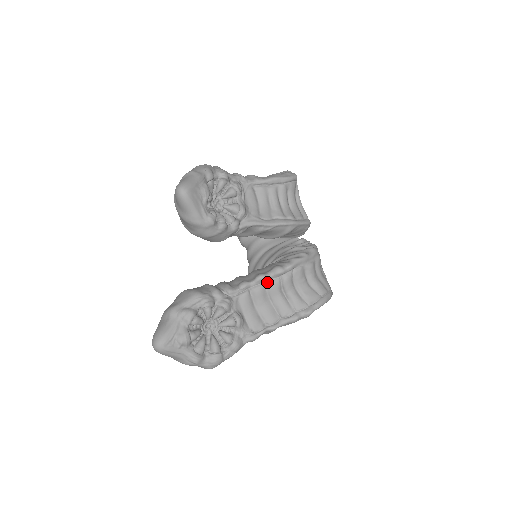
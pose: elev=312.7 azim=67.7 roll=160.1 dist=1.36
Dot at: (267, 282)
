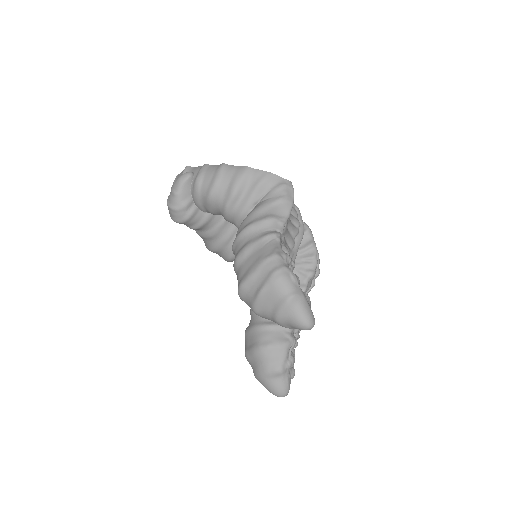
Dot at: occluded
